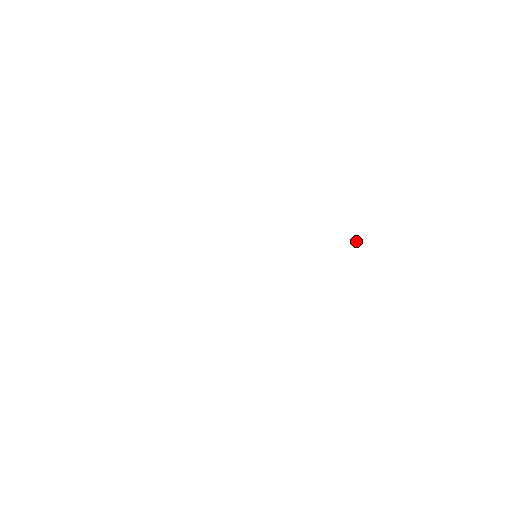
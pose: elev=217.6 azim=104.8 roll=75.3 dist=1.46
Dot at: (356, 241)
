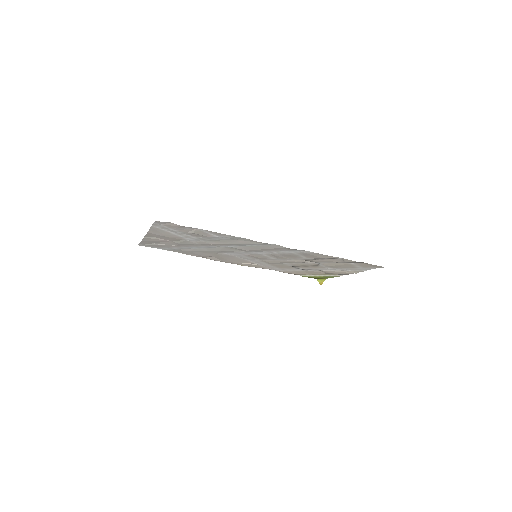
Dot at: (321, 283)
